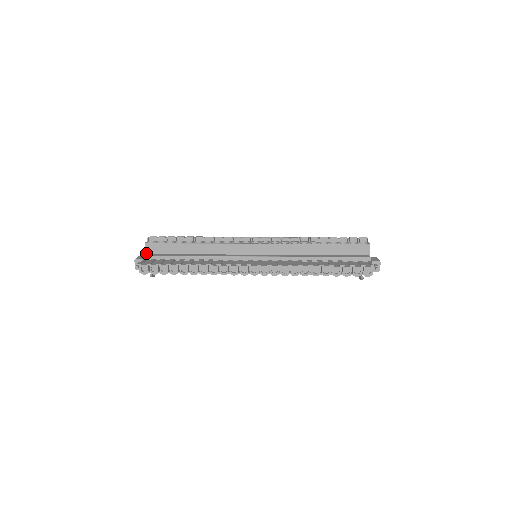
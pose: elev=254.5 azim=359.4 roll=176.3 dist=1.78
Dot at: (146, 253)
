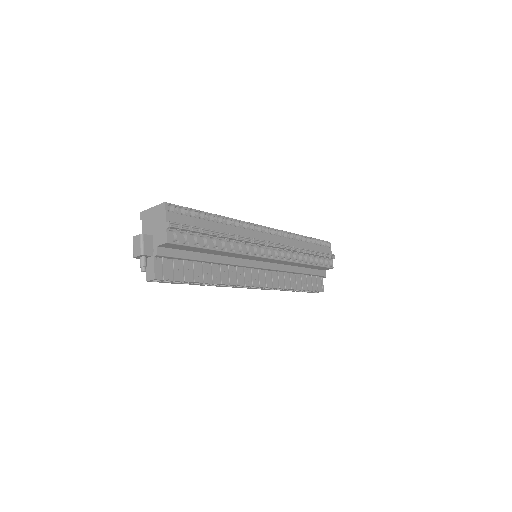
Dot at: (158, 246)
